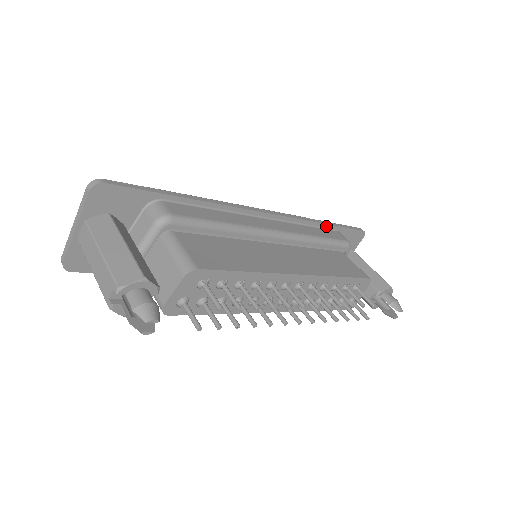
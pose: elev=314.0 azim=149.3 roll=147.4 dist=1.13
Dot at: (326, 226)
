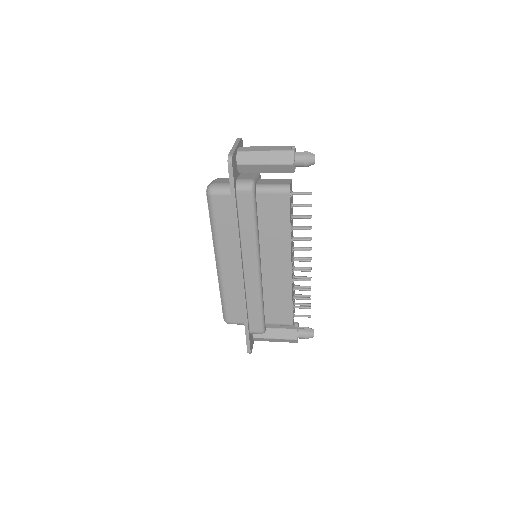
Dot at: occluded
